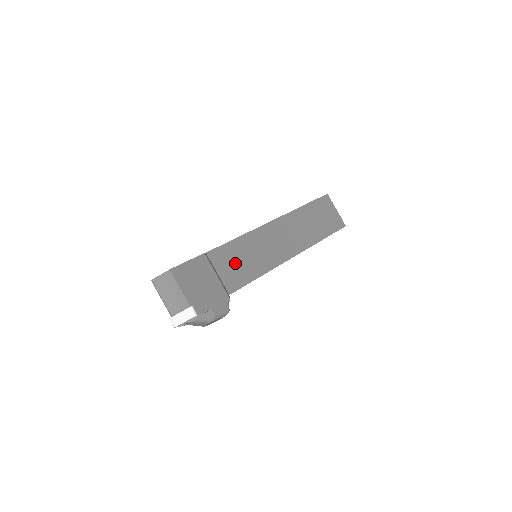
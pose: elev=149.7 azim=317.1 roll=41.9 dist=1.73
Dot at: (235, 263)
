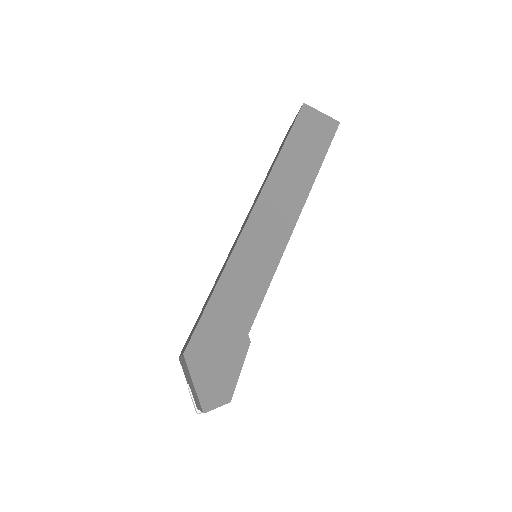
Dot at: occluded
